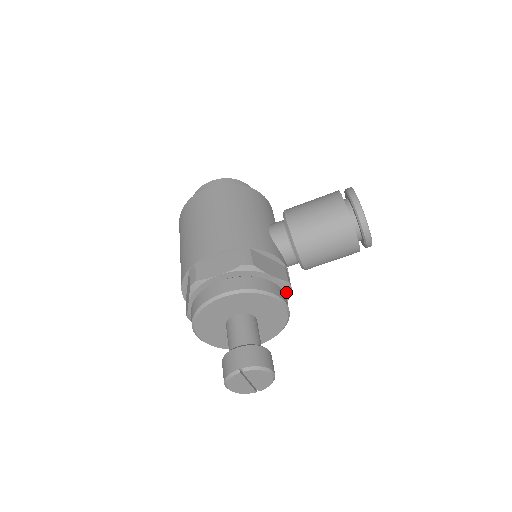
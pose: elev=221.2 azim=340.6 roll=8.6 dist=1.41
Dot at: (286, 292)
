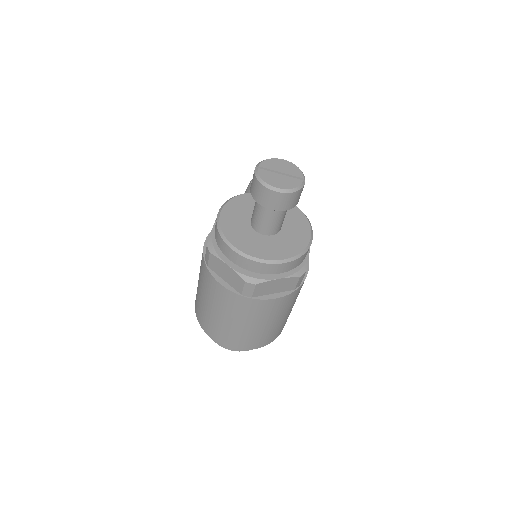
Dot at: occluded
